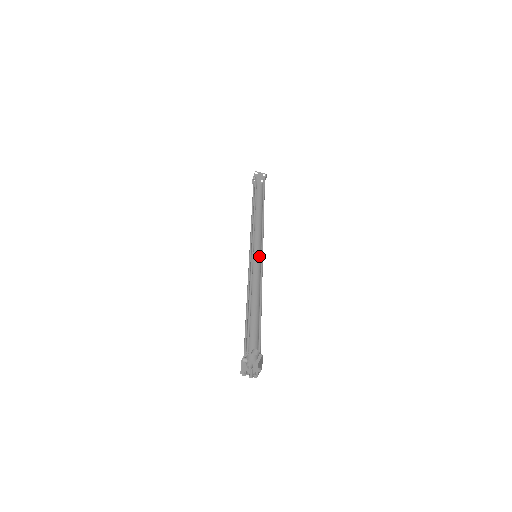
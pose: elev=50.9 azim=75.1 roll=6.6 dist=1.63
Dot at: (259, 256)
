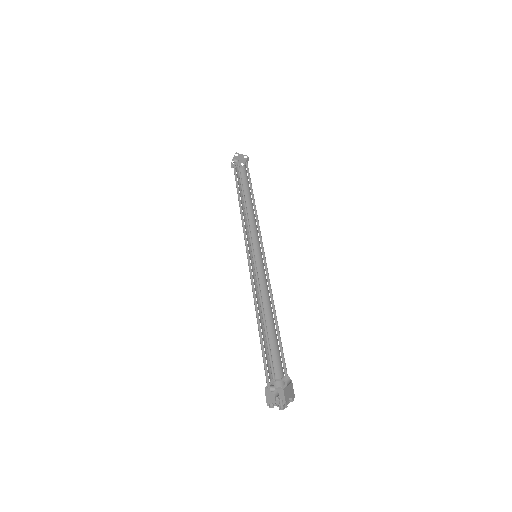
Dot at: (258, 255)
